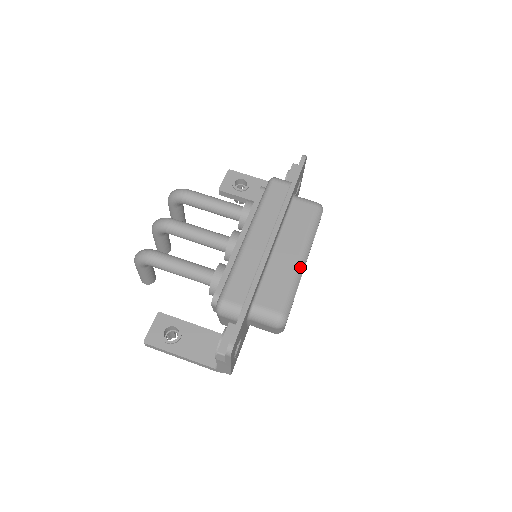
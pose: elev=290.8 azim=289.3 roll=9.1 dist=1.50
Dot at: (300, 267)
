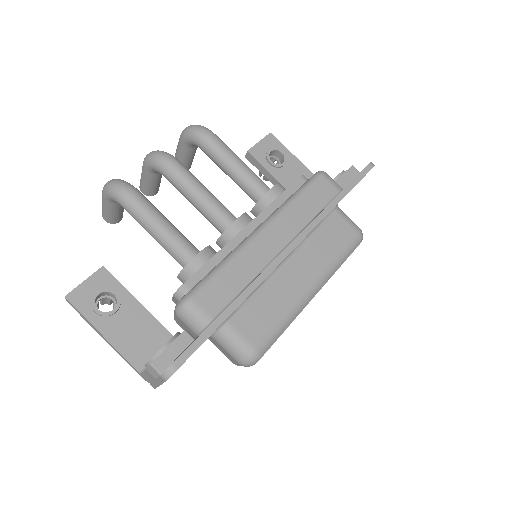
Dot at: (305, 300)
